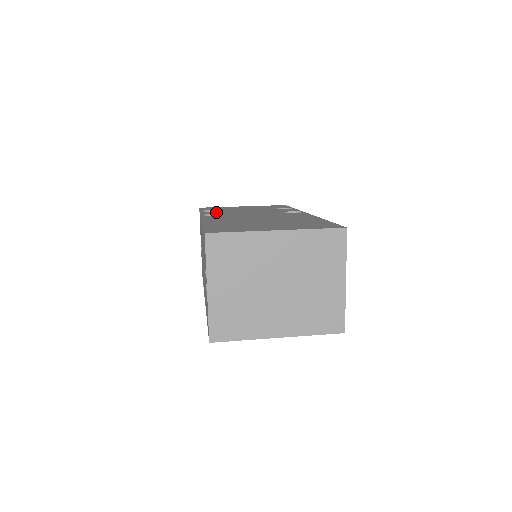
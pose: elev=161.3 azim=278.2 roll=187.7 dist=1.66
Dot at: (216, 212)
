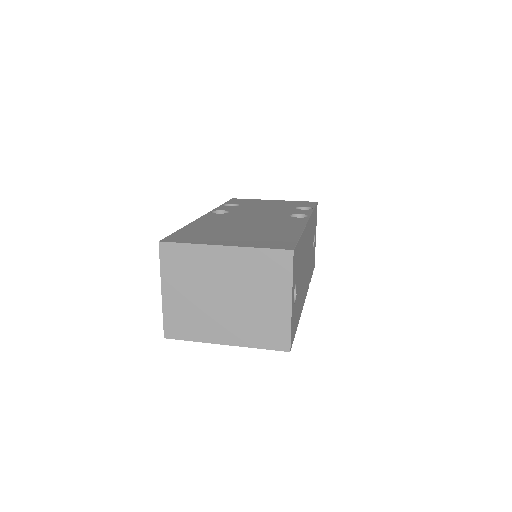
Dot at: (231, 208)
